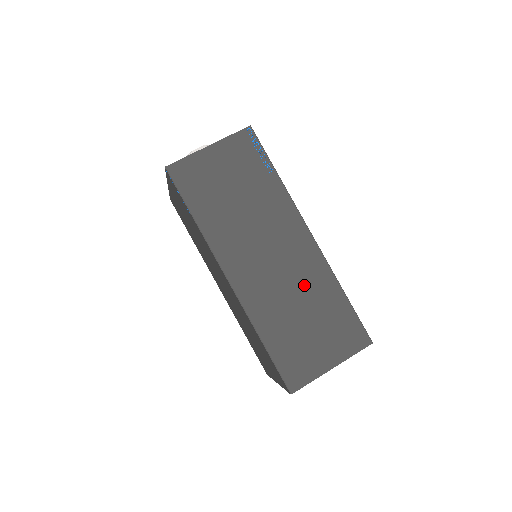
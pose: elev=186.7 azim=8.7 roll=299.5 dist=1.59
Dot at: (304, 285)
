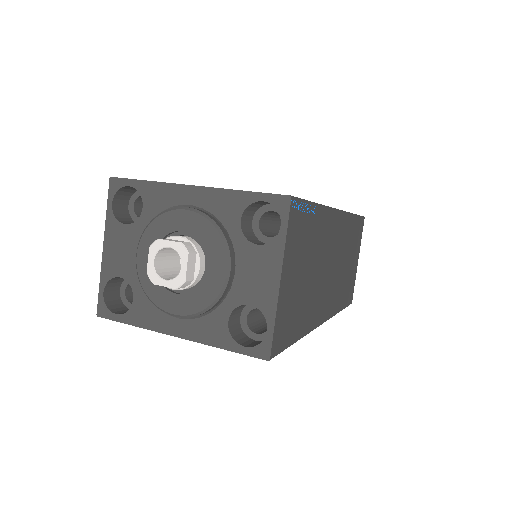
Dot at: (344, 248)
